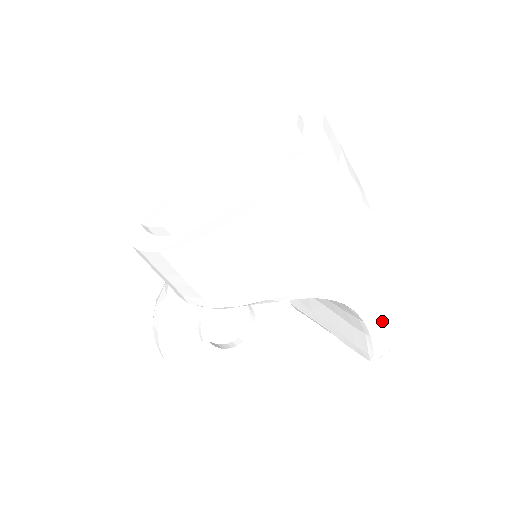
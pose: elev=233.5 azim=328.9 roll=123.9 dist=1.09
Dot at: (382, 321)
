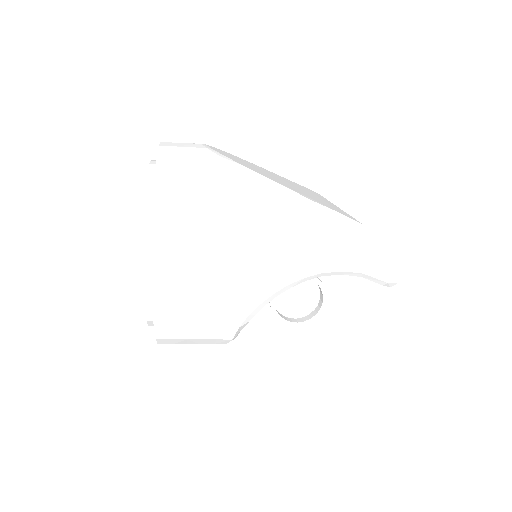
Dot at: (356, 262)
